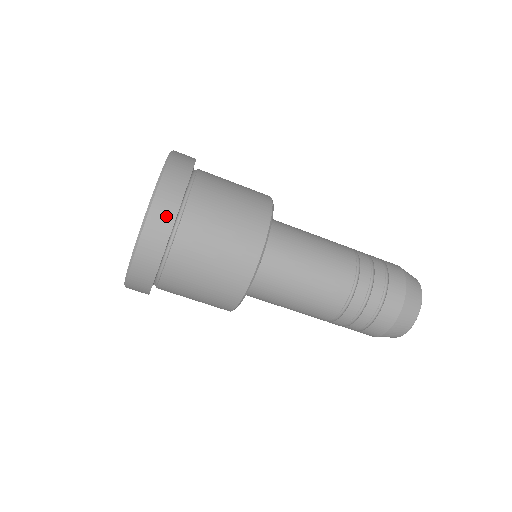
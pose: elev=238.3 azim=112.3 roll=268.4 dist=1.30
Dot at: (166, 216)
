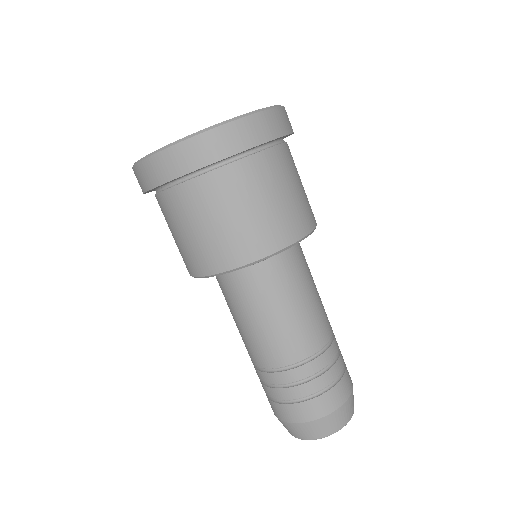
Dot at: (246, 138)
